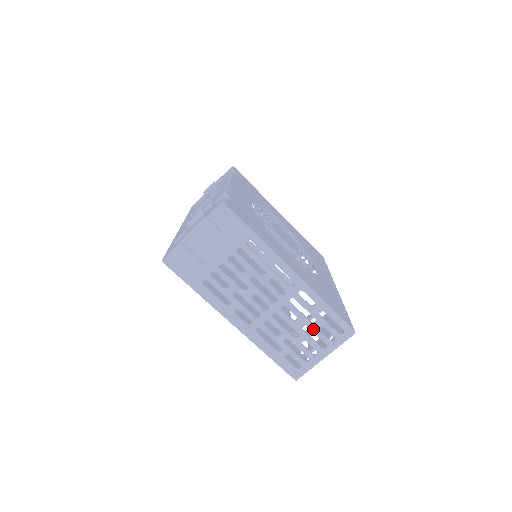
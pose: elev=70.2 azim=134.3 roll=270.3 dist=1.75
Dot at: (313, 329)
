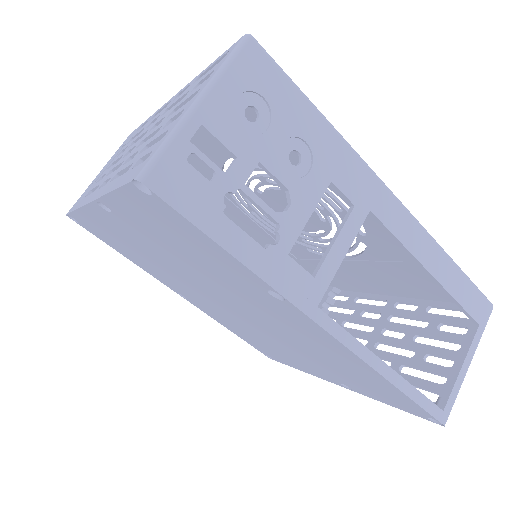
Dot at: (183, 101)
